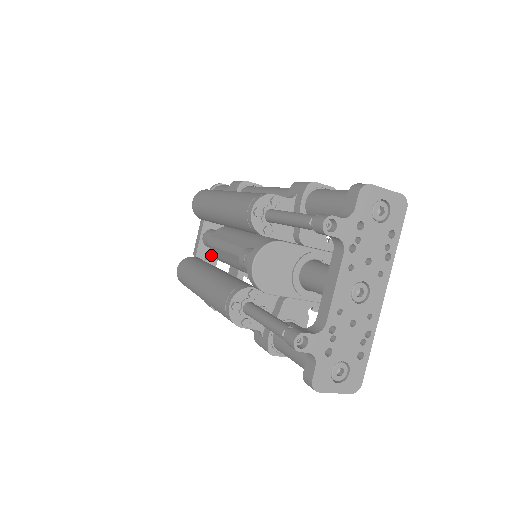
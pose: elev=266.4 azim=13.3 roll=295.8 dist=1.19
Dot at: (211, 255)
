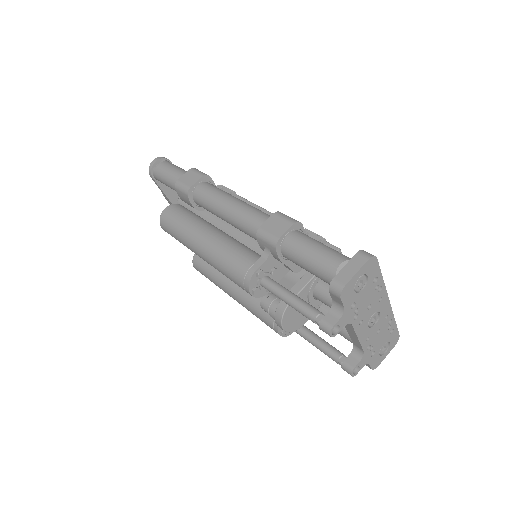
Dot at: occluded
